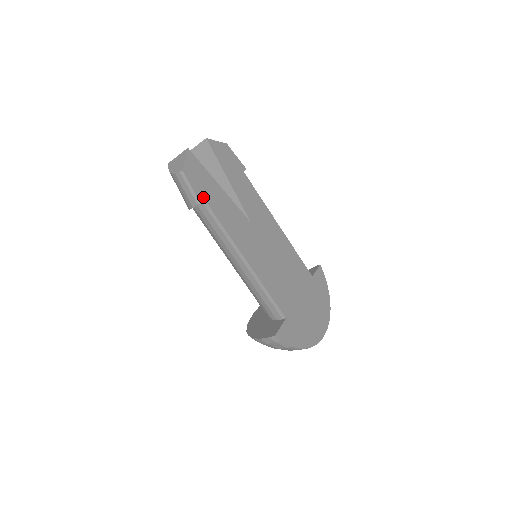
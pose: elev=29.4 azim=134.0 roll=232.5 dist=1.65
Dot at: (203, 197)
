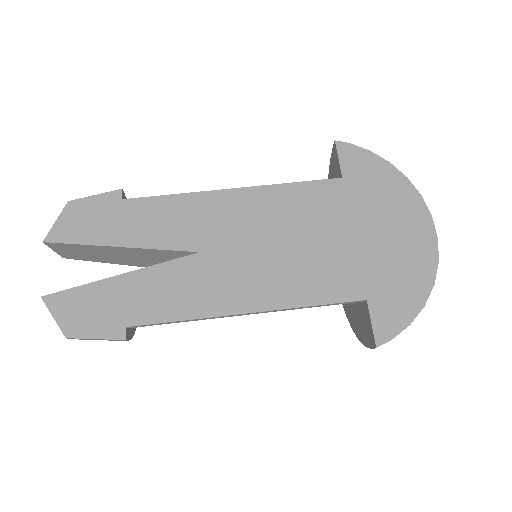
Dot at: (120, 327)
